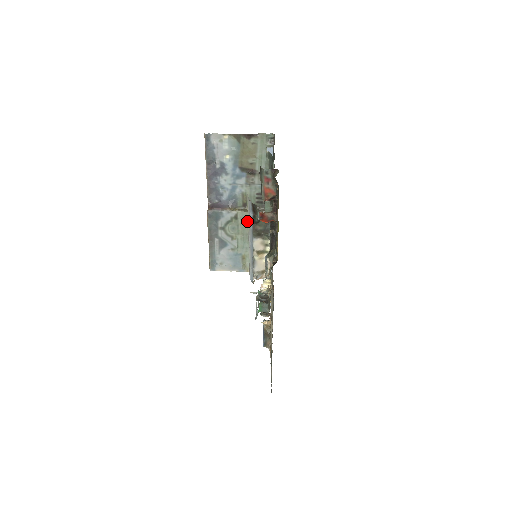
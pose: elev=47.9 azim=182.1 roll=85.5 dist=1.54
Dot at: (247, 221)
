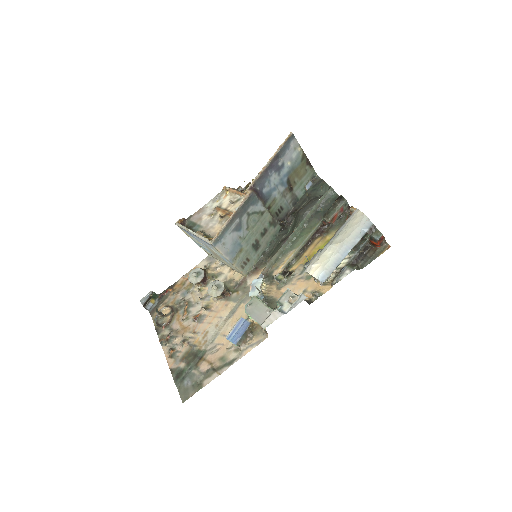
Dot at: (265, 222)
